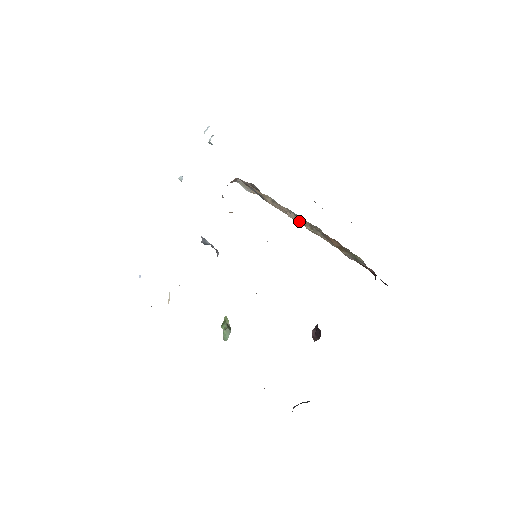
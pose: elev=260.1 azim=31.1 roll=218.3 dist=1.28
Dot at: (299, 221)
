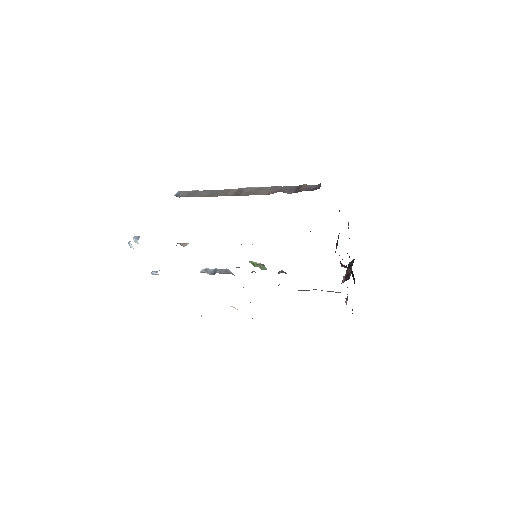
Dot at: occluded
